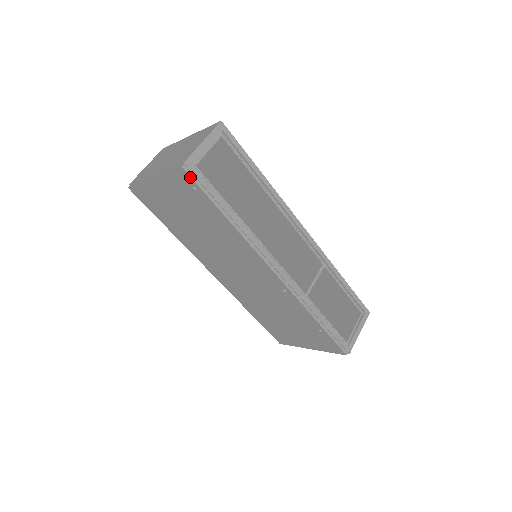
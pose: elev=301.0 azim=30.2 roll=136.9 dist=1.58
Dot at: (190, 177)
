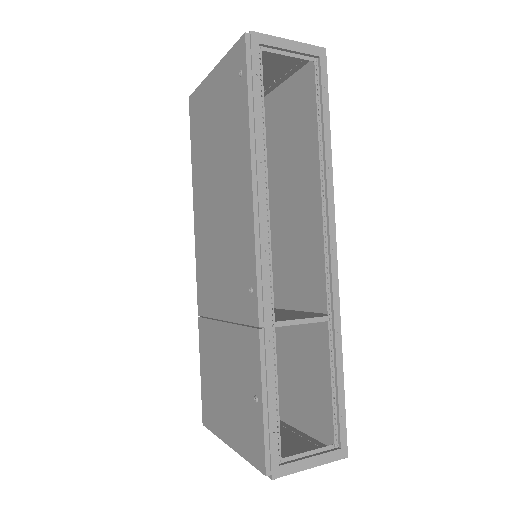
Dot at: (245, 50)
